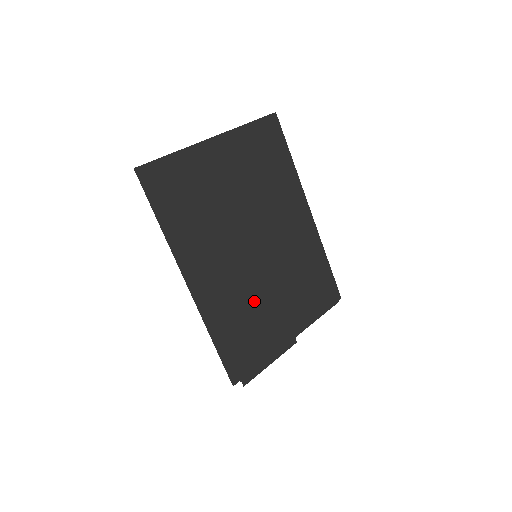
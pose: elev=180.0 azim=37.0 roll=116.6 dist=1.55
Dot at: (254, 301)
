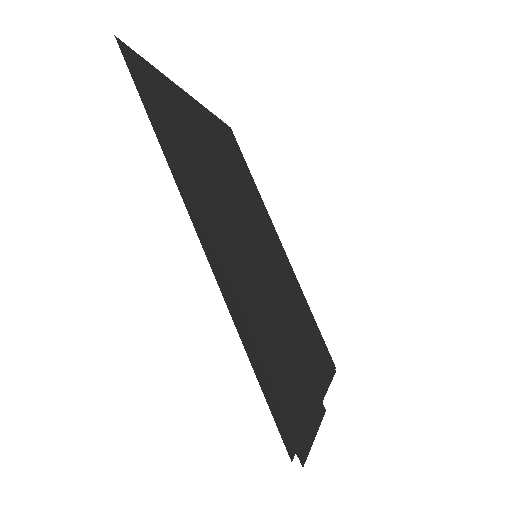
Dot at: (271, 317)
